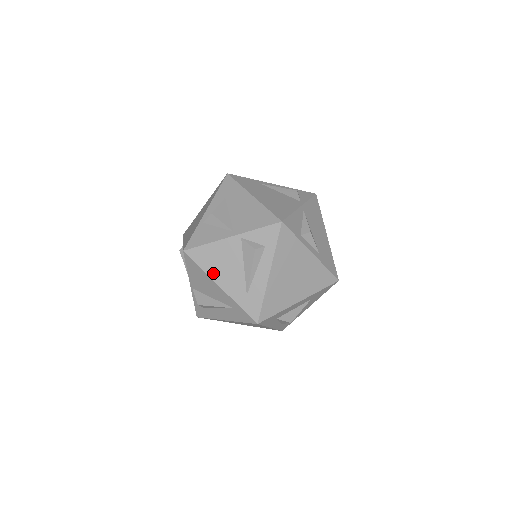
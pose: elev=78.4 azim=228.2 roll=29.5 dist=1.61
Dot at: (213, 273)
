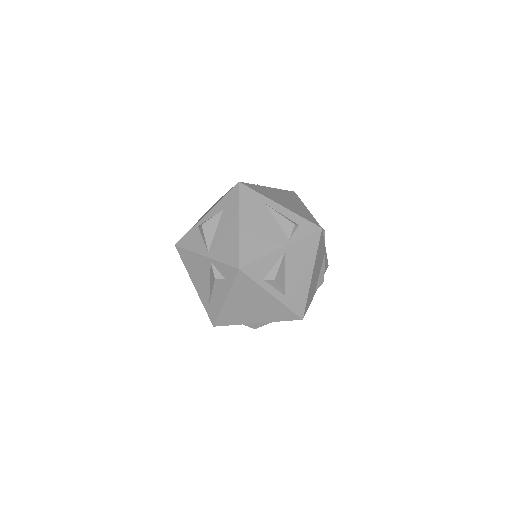
Dot at: (191, 274)
